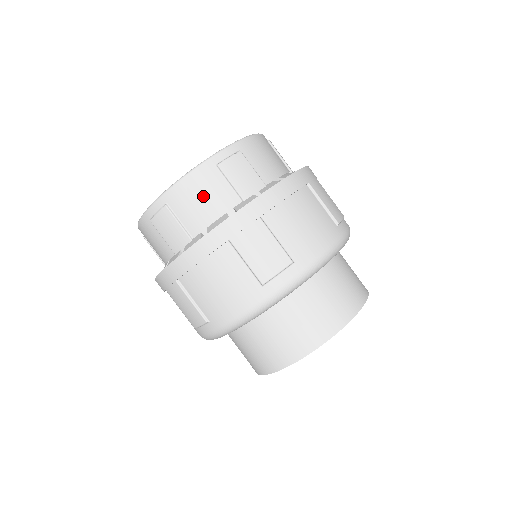
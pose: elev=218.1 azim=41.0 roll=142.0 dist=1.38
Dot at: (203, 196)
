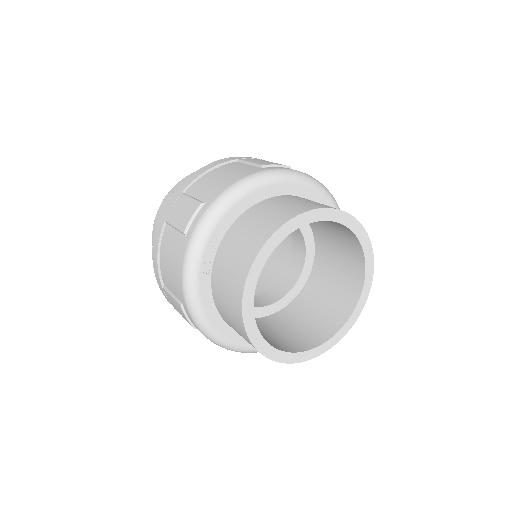
Dot at: occluded
